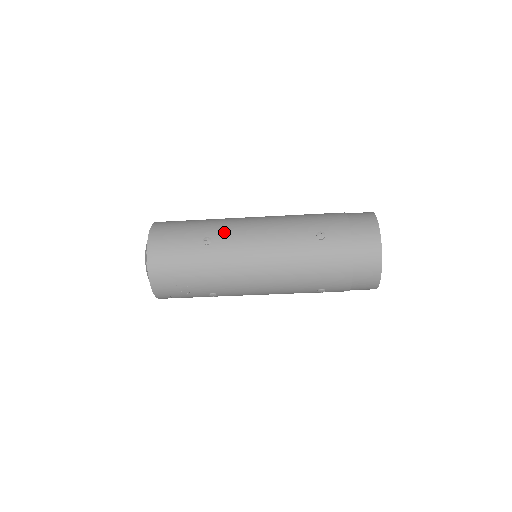
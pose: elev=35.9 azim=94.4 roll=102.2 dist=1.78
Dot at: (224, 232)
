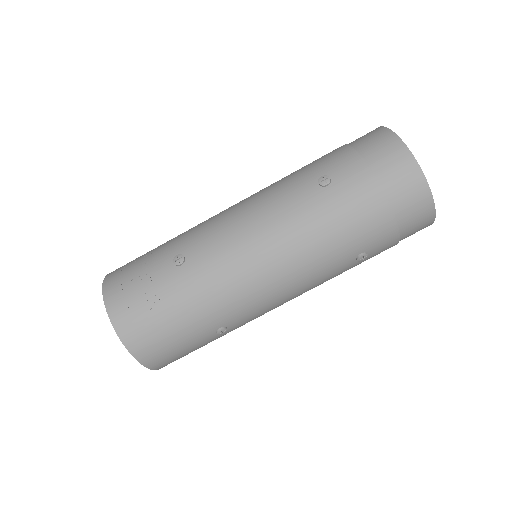
Dot at: occluded
